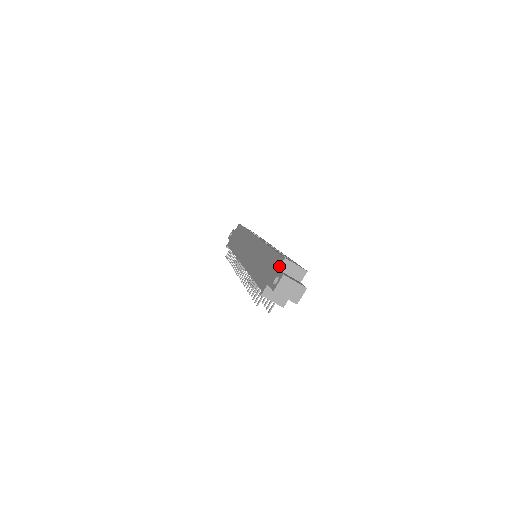
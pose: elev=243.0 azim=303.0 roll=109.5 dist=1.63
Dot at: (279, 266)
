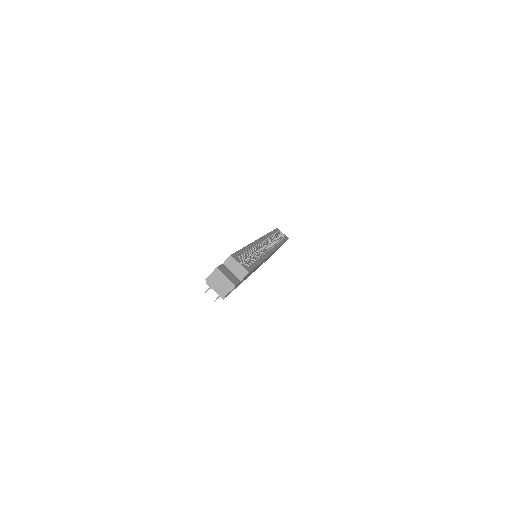
Dot at: (224, 261)
